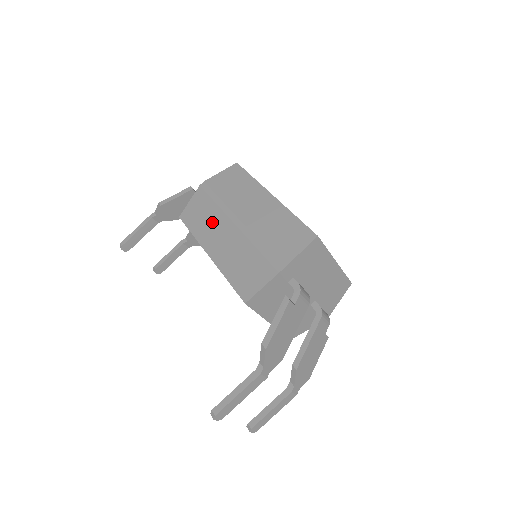
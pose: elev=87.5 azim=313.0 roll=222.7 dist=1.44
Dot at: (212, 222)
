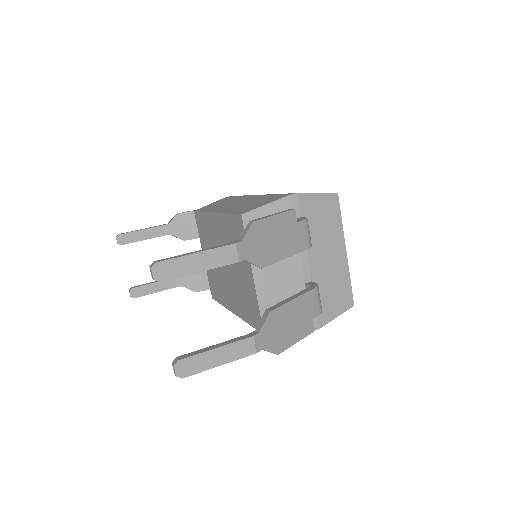
Dot at: (228, 202)
